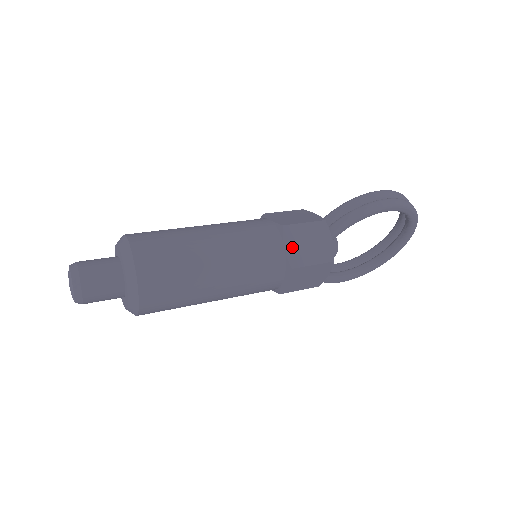
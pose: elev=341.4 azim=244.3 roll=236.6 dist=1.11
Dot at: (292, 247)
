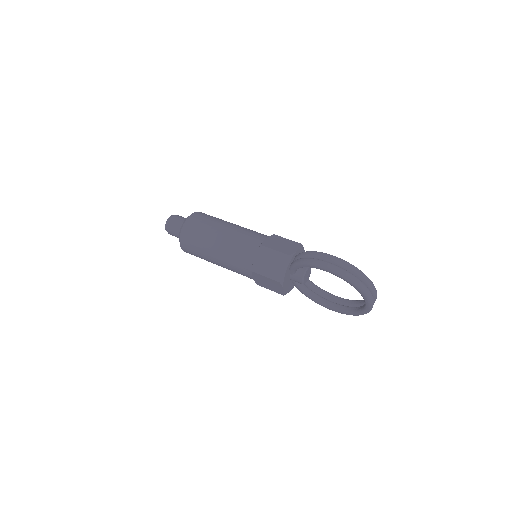
Dot at: (259, 260)
